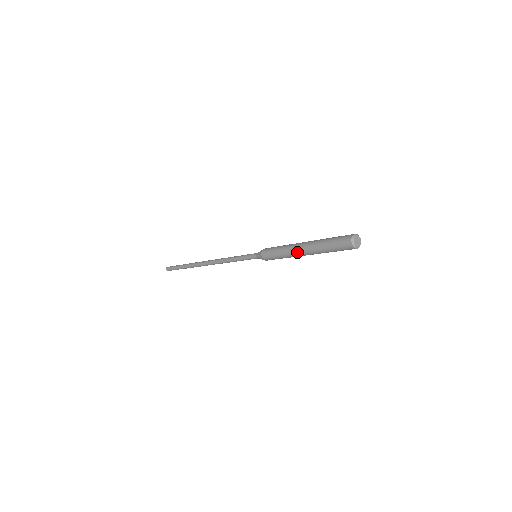
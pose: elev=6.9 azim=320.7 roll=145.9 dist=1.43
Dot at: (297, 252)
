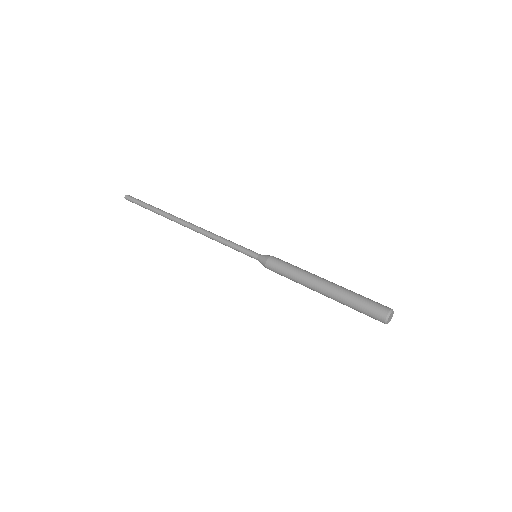
Dot at: (314, 289)
